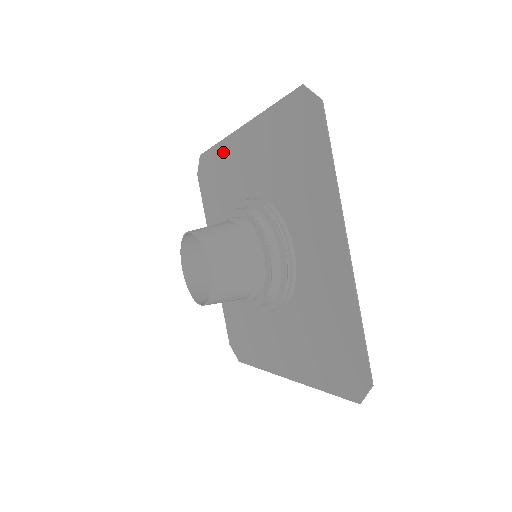
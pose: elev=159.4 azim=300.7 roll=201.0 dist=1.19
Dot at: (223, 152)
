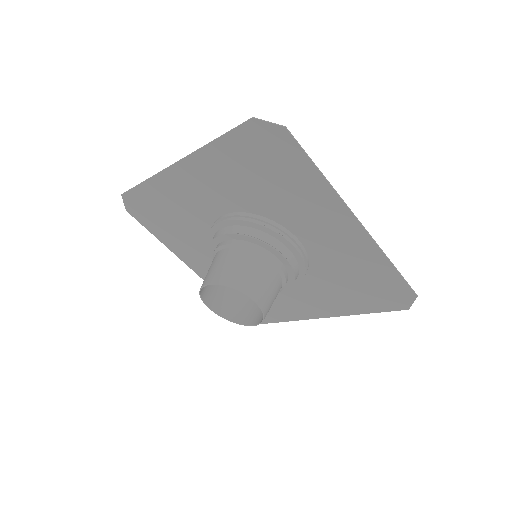
Dot at: (159, 187)
